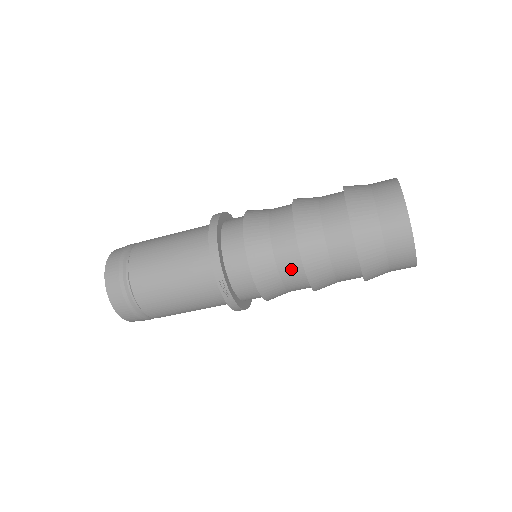
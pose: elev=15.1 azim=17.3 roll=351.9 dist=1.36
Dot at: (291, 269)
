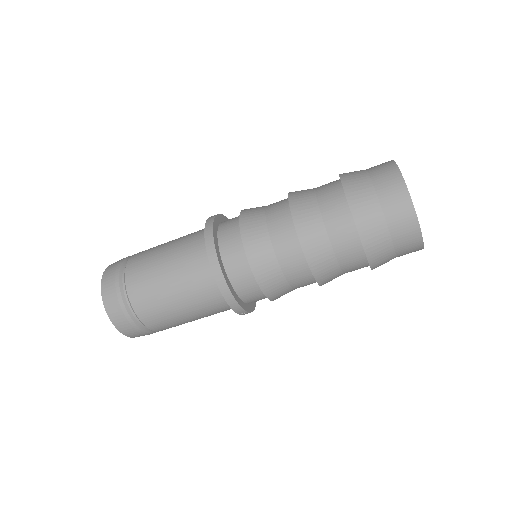
Dot at: (306, 285)
